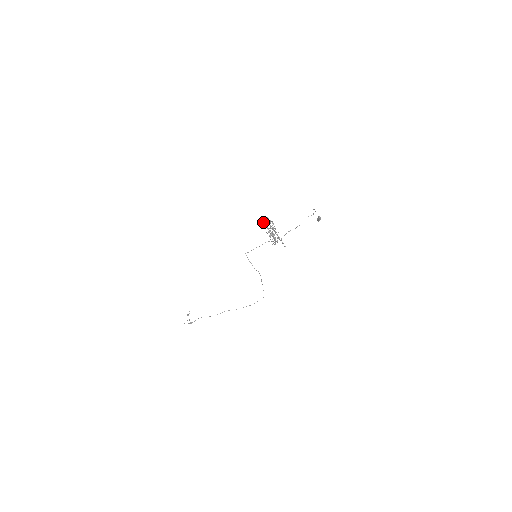
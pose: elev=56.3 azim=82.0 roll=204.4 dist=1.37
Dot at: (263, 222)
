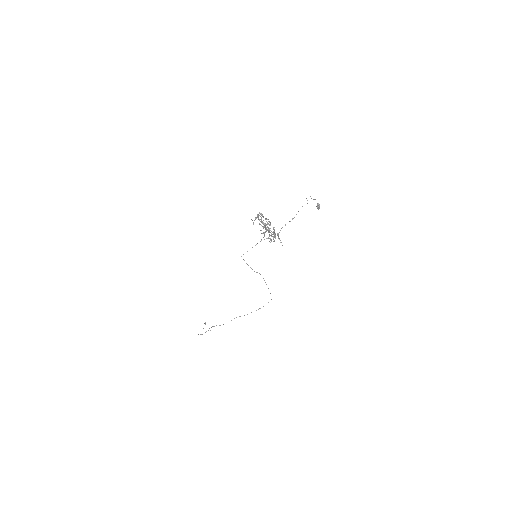
Dot at: occluded
